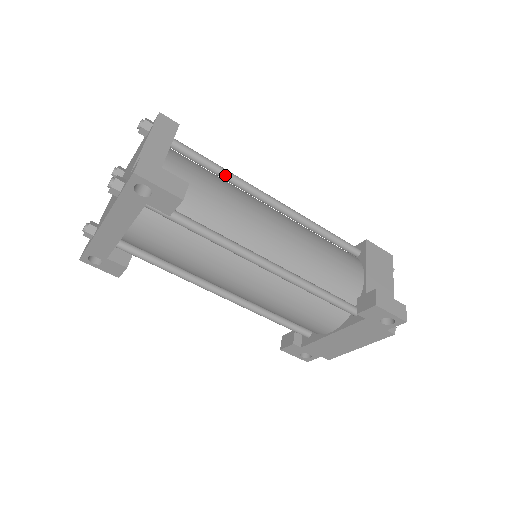
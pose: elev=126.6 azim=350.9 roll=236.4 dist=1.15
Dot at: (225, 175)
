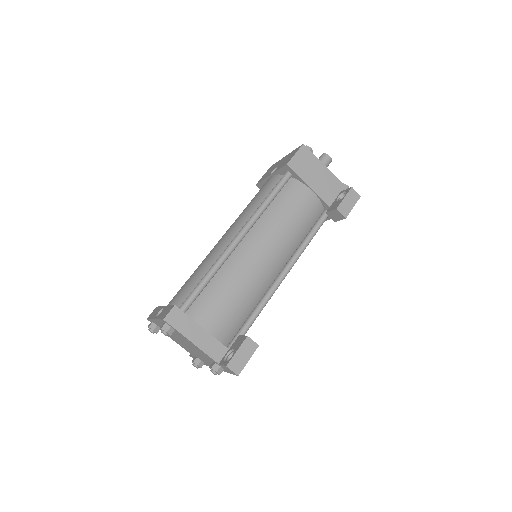
Dot at: (214, 275)
